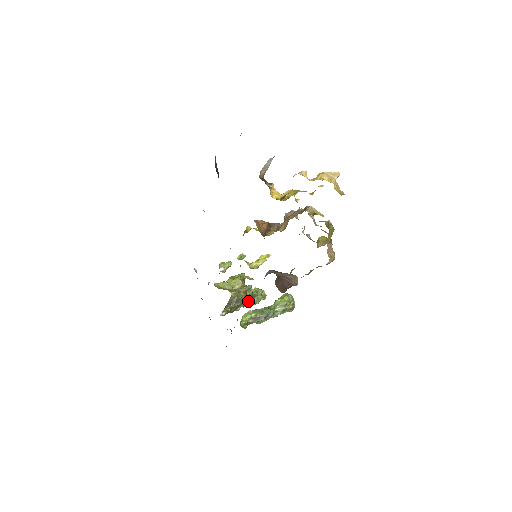
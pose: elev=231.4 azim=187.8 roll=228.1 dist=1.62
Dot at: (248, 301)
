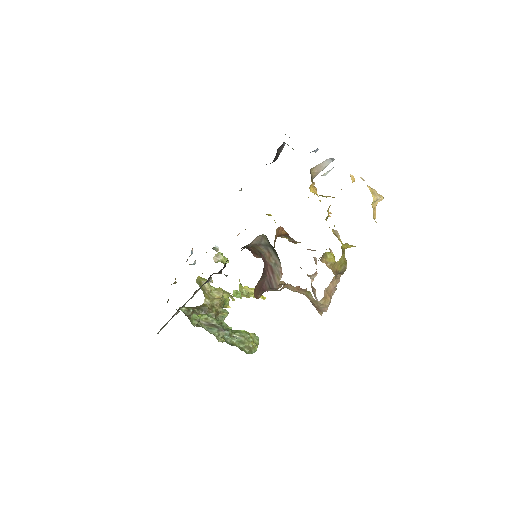
Dot at: occluded
